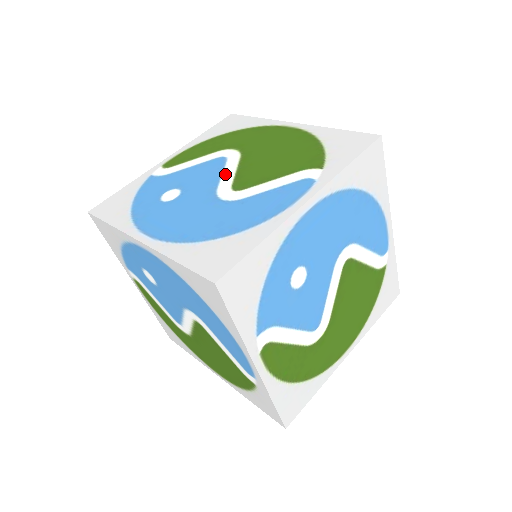
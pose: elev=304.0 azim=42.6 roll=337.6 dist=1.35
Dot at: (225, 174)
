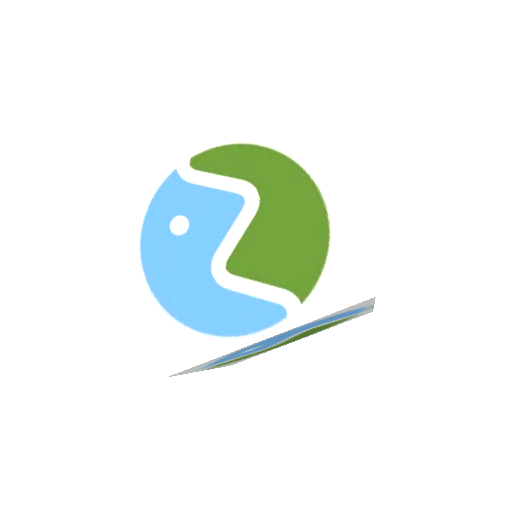
Dot at: (231, 233)
